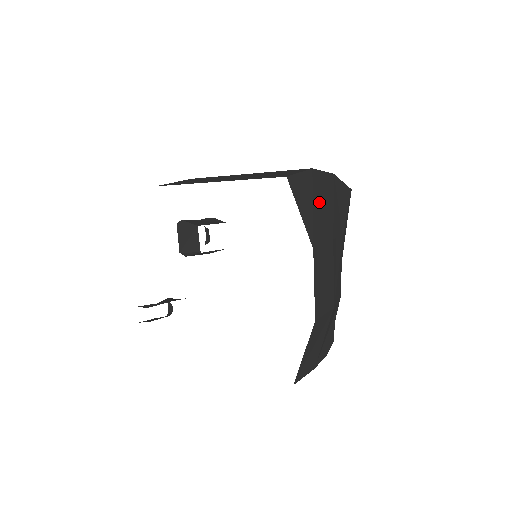
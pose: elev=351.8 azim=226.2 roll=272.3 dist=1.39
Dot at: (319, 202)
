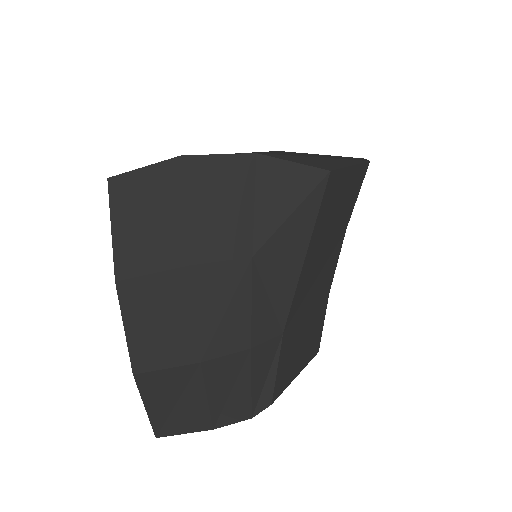
Dot at: (174, 209)
